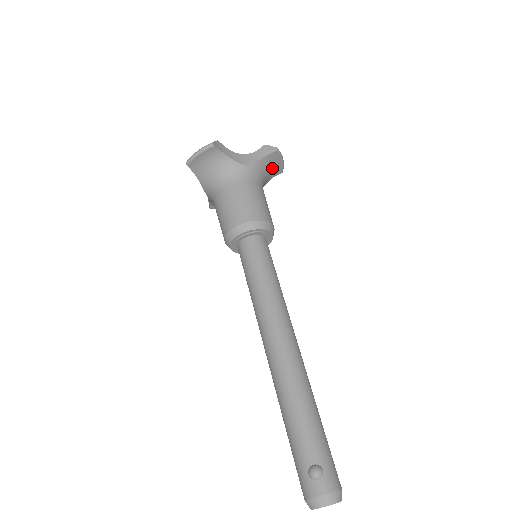
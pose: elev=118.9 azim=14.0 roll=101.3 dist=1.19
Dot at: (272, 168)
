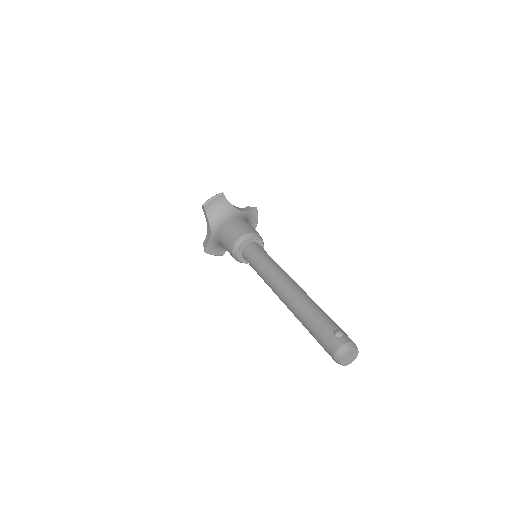
Dot at: (252, 222)
